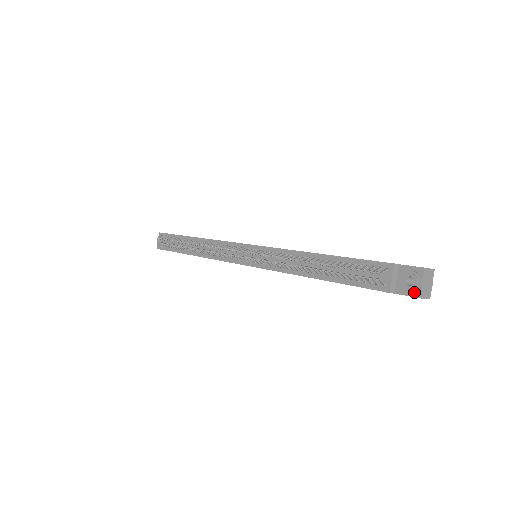
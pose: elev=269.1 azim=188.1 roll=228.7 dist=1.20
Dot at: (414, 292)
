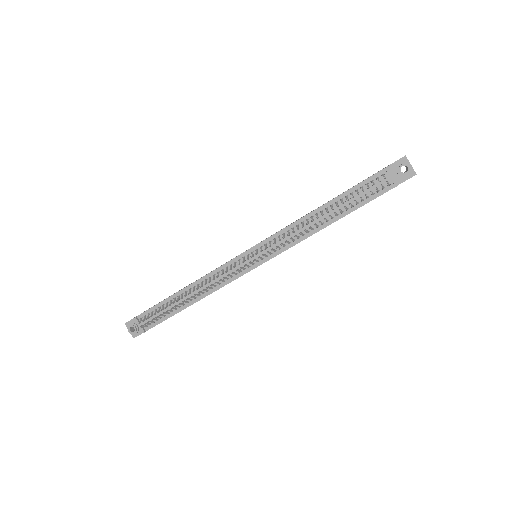
Dot at: (410, 174)
